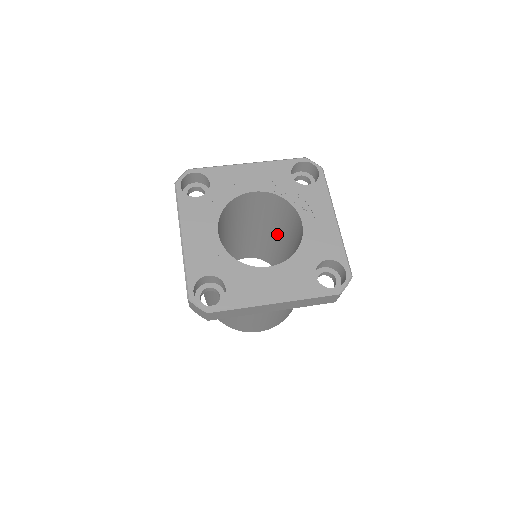
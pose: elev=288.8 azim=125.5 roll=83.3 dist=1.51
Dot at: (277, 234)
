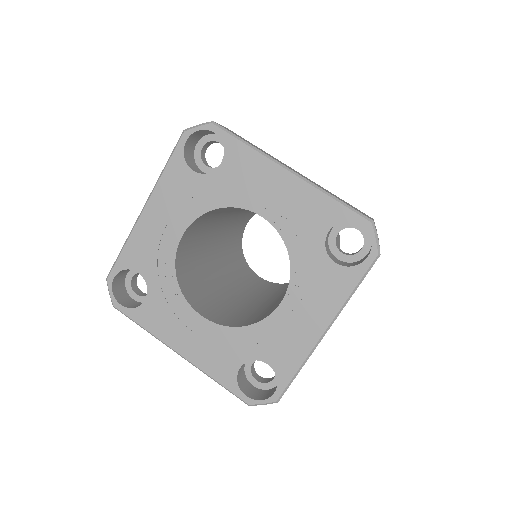
Dot at: occluded
